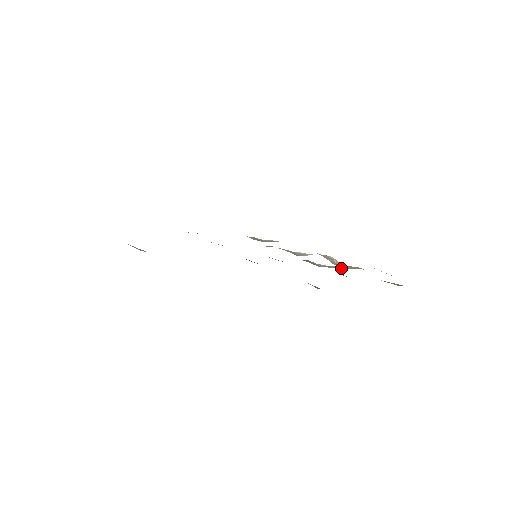
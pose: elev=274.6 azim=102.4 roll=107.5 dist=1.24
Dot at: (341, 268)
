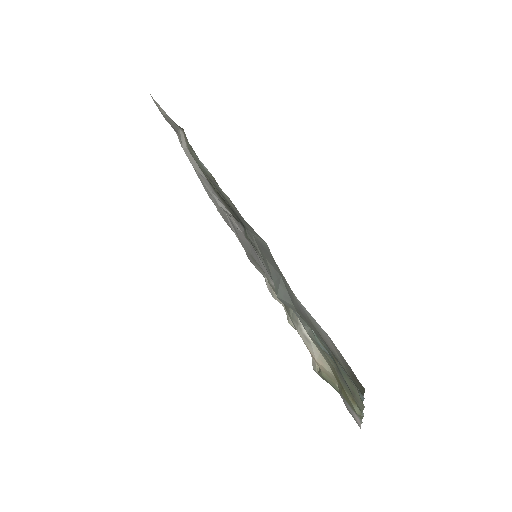
Dot at: (317, 360)
